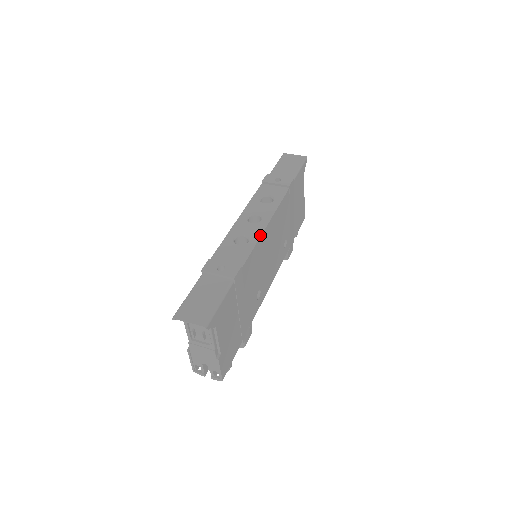
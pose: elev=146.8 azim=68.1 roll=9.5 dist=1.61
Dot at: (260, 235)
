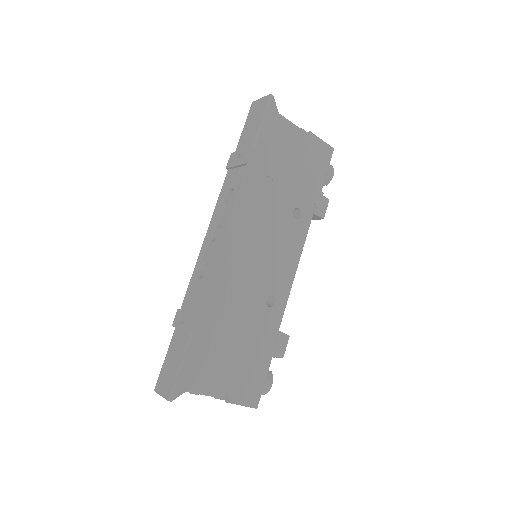
Dot at: (216, 258)
